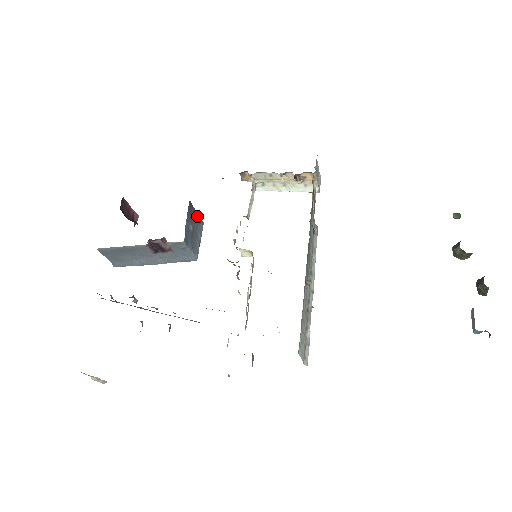
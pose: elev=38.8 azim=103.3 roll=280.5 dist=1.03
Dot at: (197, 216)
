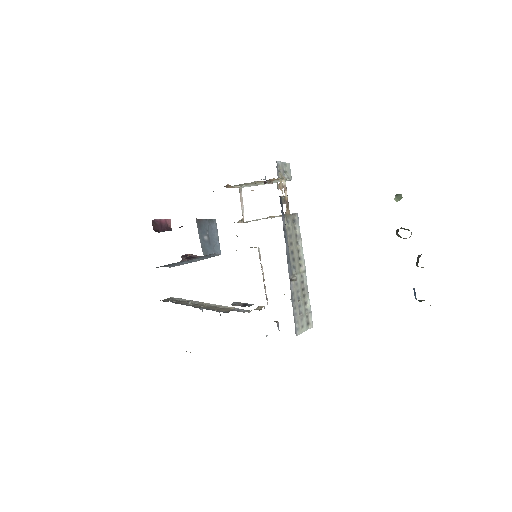
Dot at: (208, 221)
